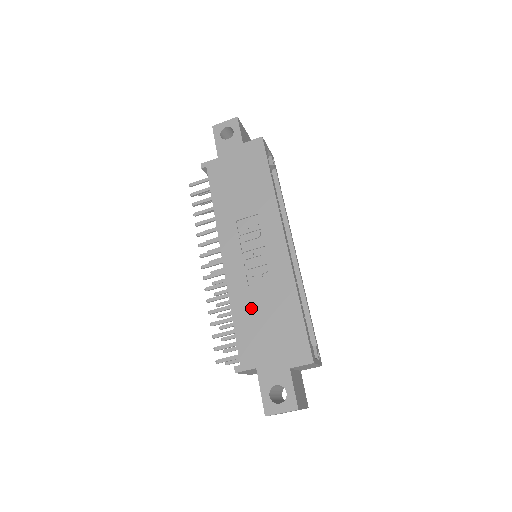
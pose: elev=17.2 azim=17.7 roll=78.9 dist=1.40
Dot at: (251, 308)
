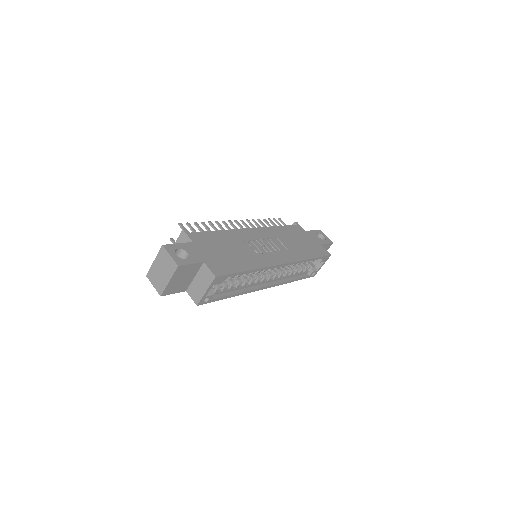
Dot at: (230, 242)
